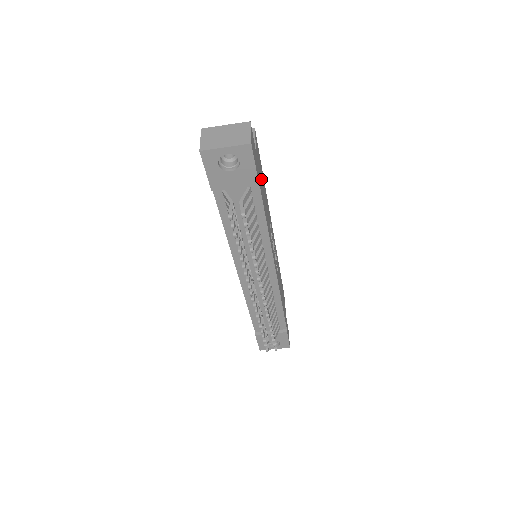
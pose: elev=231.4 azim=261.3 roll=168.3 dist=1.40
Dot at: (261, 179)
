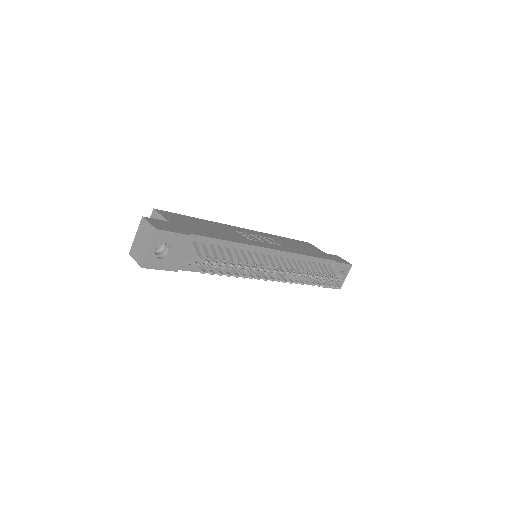
Dot at: (194, 226)
